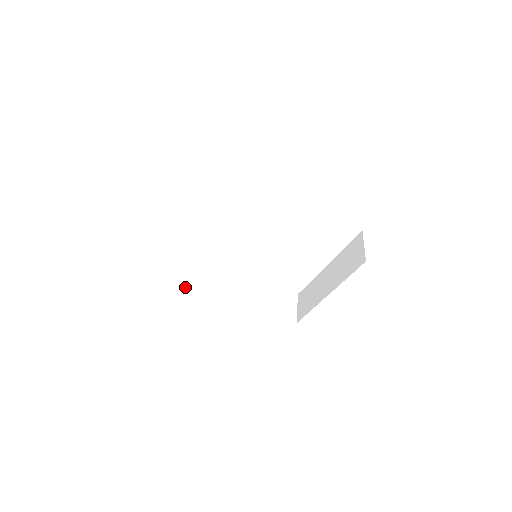
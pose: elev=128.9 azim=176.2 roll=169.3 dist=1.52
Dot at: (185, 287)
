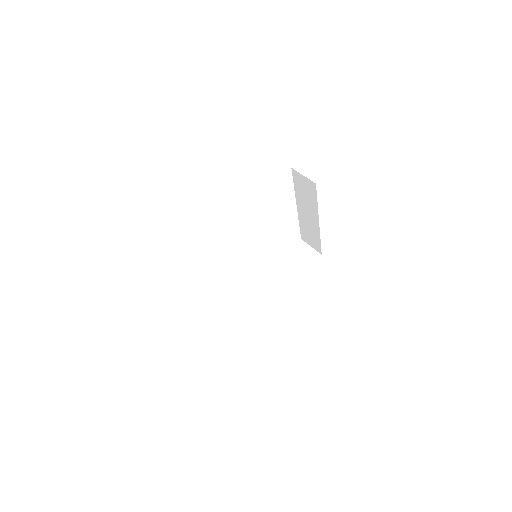
Dot at: (242, 320)
